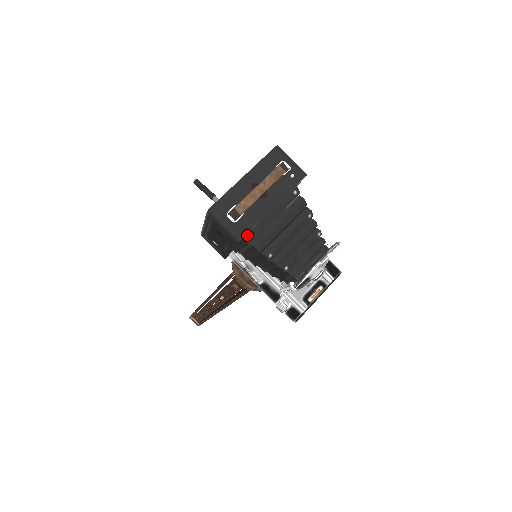
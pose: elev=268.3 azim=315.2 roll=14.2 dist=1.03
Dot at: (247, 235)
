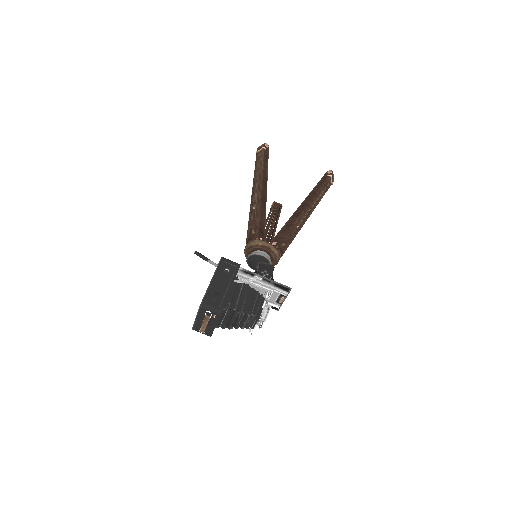
Dot at: (215, 327)
